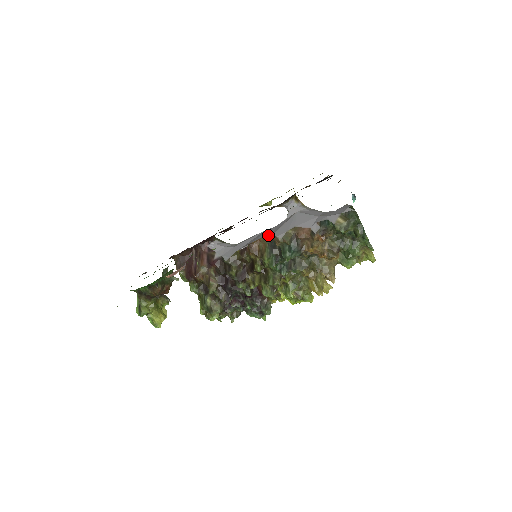
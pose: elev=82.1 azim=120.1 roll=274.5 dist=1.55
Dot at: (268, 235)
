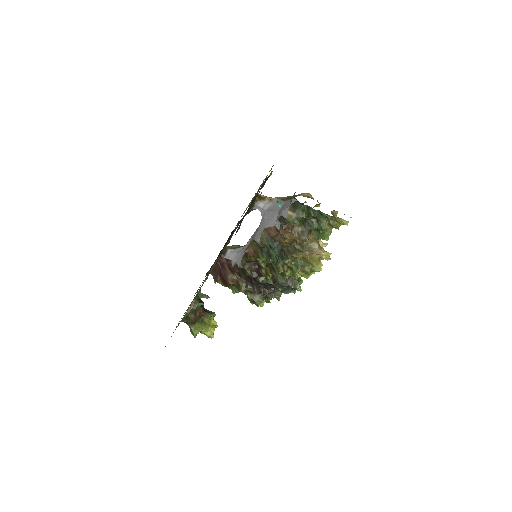
Dot at: (253, 240)
